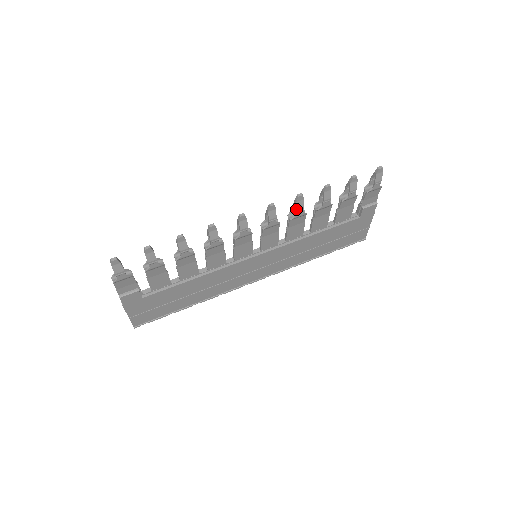
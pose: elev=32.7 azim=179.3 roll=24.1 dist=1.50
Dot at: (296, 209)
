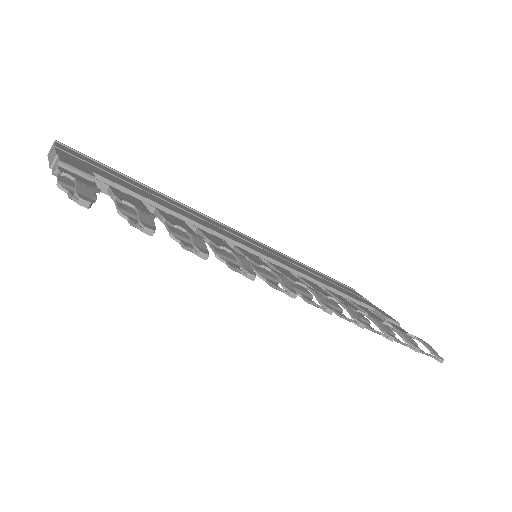
Dot at: (341, 317)
